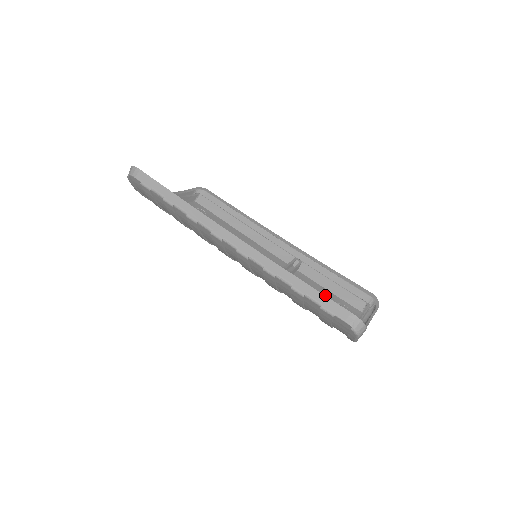
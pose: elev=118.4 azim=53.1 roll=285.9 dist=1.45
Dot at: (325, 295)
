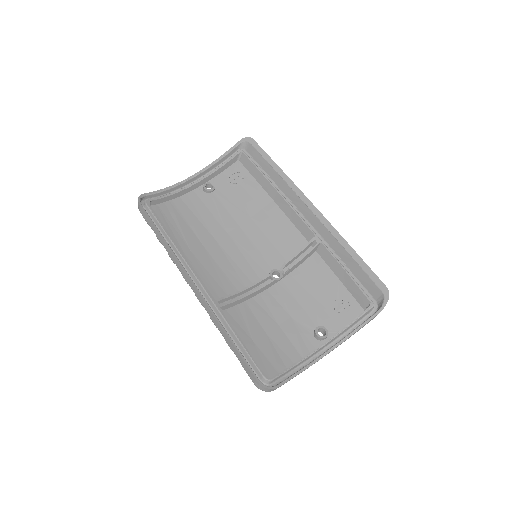
Dot at: (330, 287)
